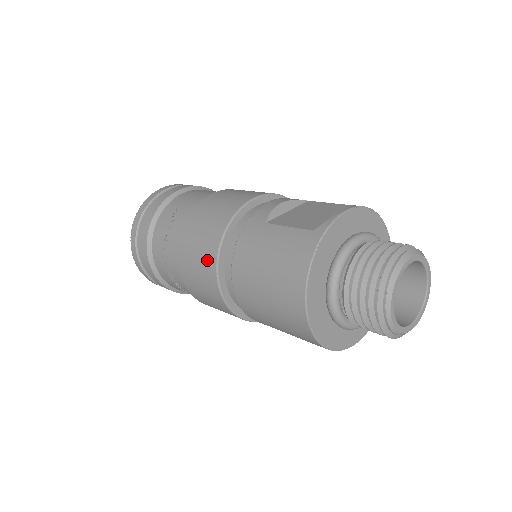
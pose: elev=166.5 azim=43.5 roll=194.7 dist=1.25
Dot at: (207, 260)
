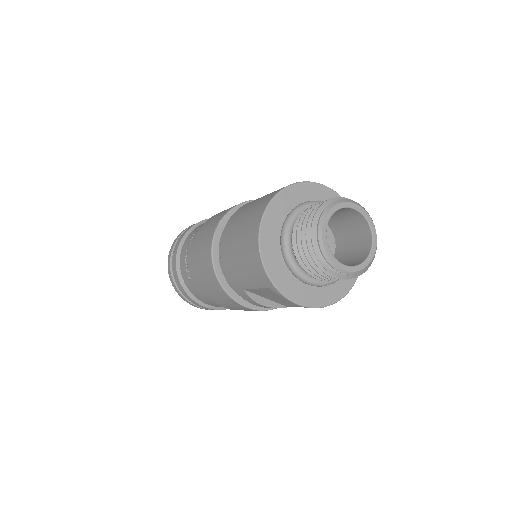
Dot at: (219, 217)
